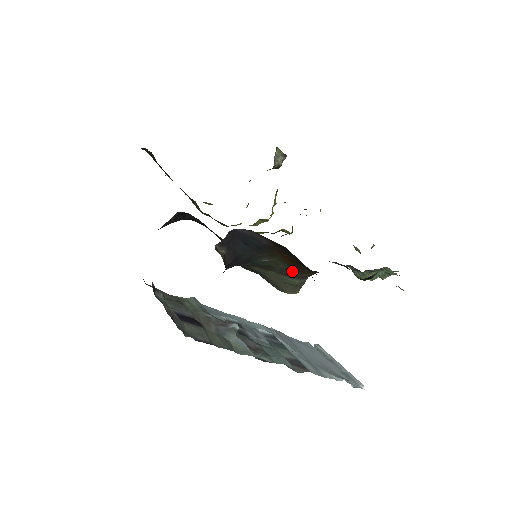
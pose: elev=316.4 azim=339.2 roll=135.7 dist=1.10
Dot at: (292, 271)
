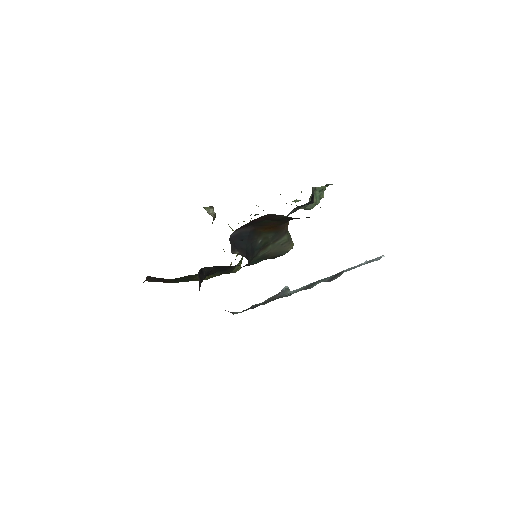
Dot at: (277, 234)
